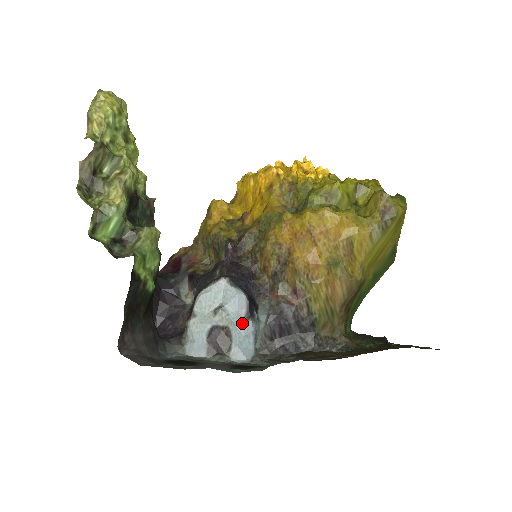
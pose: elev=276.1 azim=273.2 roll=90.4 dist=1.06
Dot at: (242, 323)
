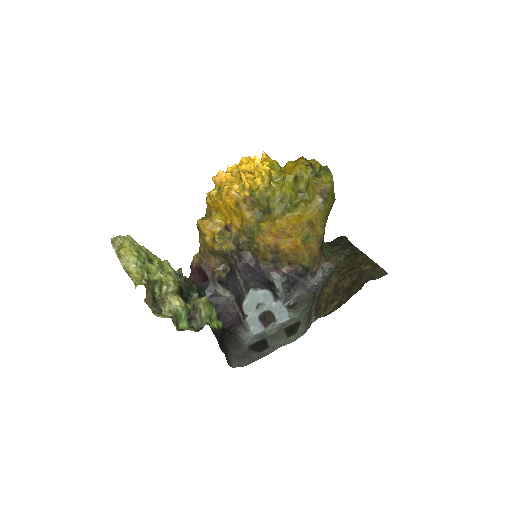
Dot at: (275, 304)
